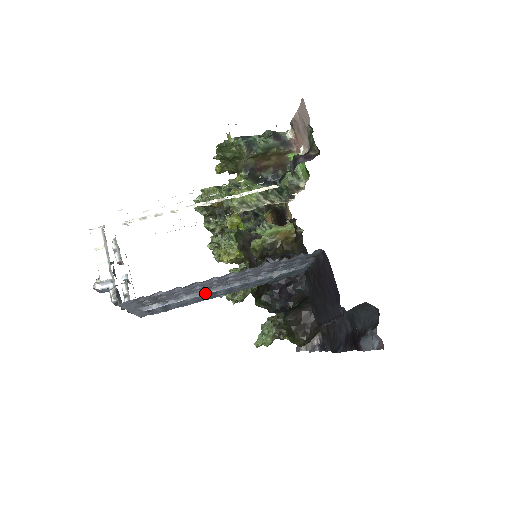
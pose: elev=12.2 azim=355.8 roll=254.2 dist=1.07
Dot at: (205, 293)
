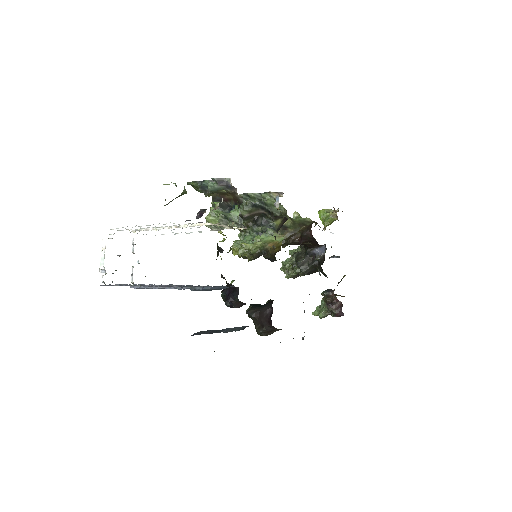
Dot at: (157, 287)
